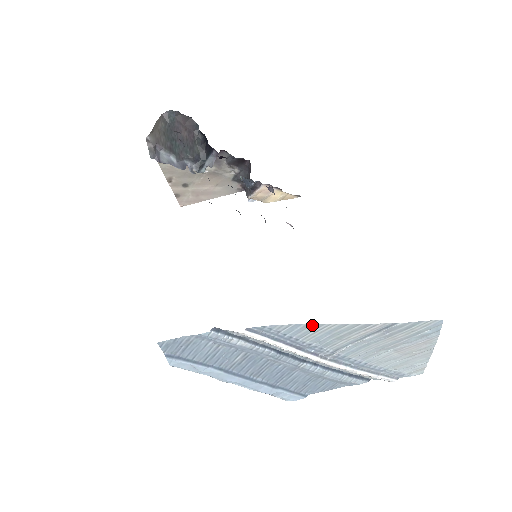
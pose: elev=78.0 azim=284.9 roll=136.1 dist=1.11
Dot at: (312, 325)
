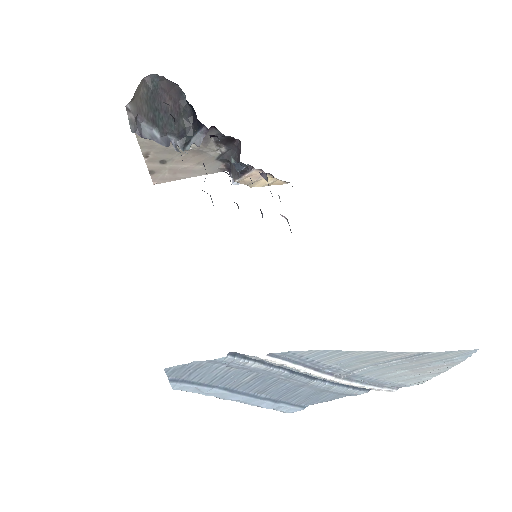
Dot at: (341, 351)
